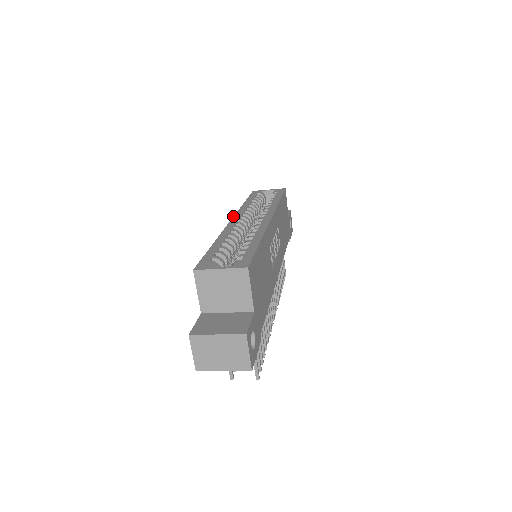
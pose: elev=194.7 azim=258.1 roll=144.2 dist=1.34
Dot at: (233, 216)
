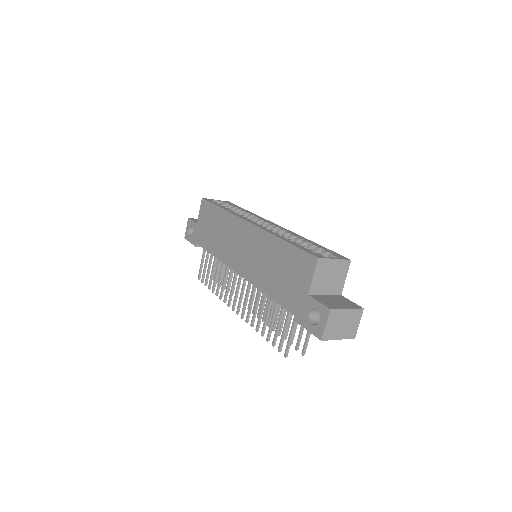
Dot at: (242, 218)
